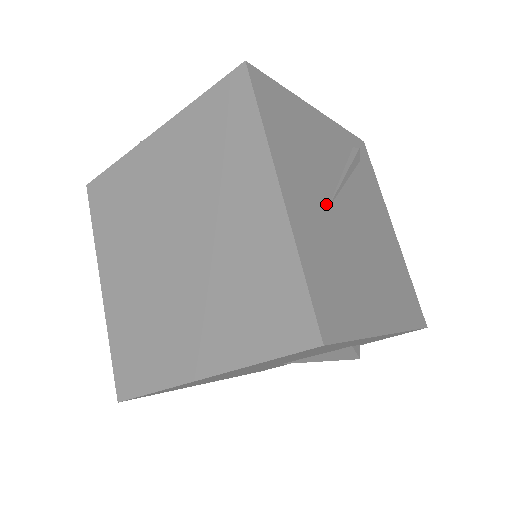
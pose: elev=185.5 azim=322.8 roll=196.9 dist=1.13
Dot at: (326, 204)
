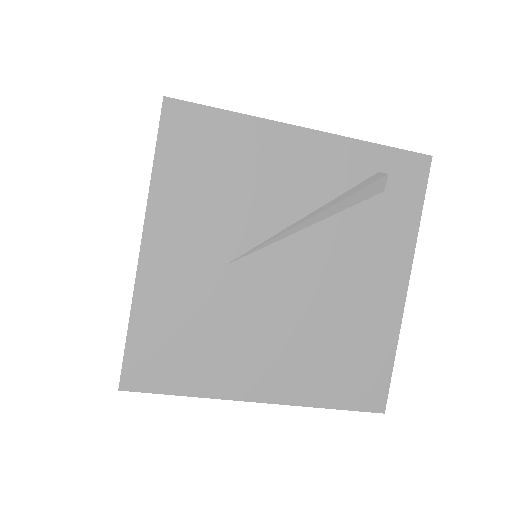
Dot at: (229, 257)
